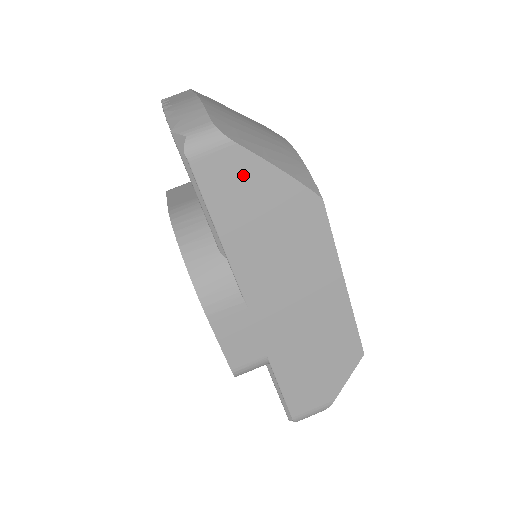
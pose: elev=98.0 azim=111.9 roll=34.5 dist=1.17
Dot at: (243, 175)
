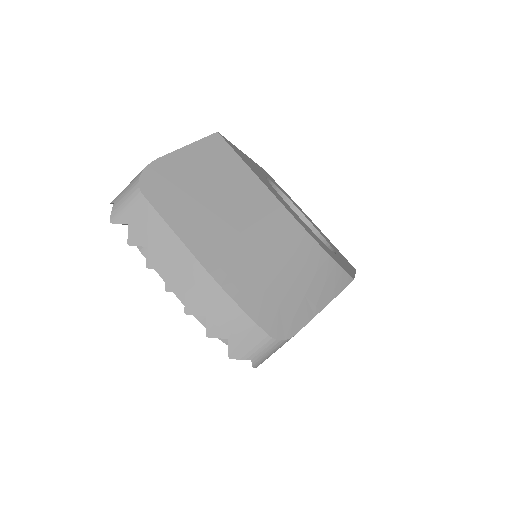
Dot at: occluded
